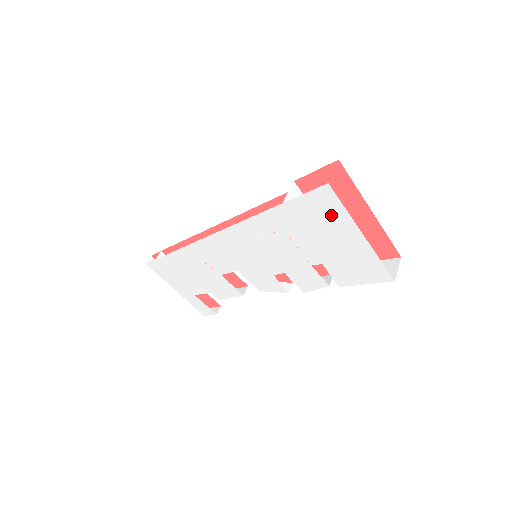
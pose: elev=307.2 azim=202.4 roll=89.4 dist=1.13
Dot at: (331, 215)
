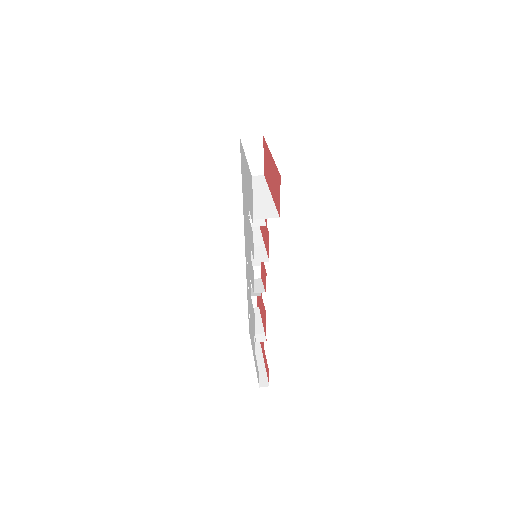
Dot at: (243, 158)
